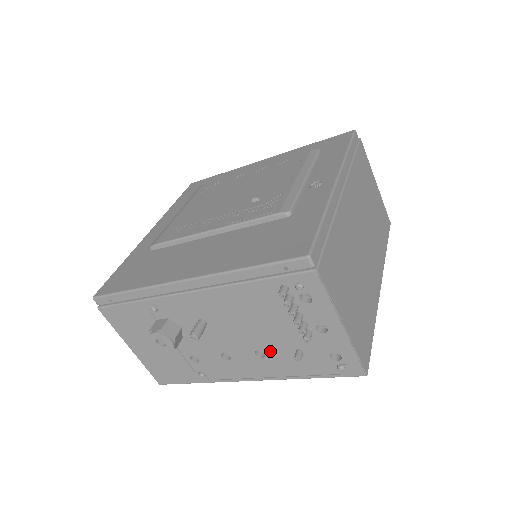
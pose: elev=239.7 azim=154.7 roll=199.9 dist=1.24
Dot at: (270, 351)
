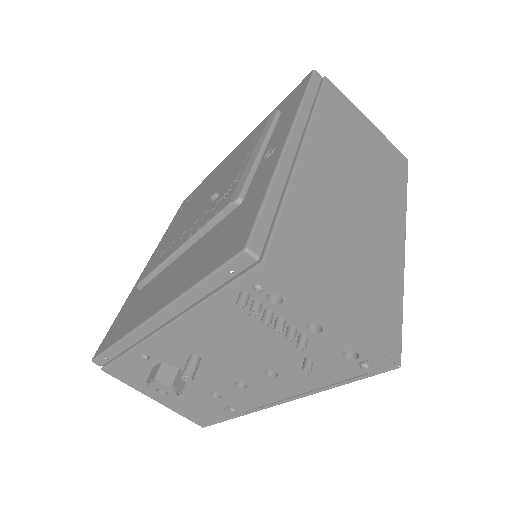
Dot at: (279, 368)
